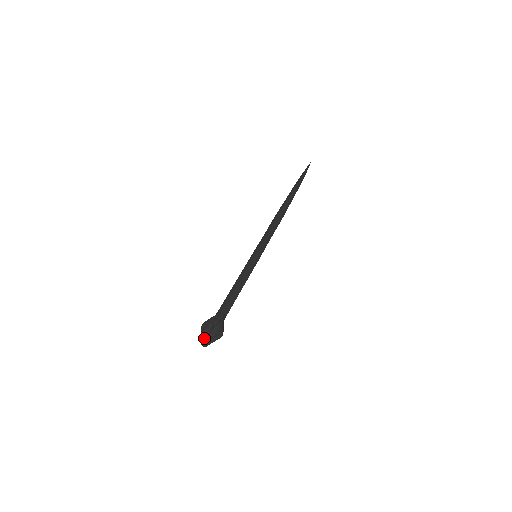
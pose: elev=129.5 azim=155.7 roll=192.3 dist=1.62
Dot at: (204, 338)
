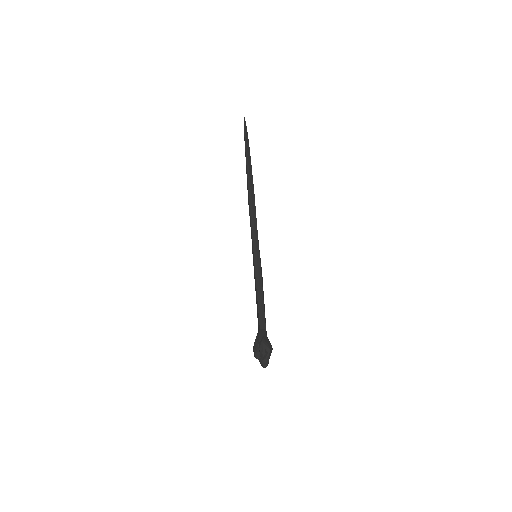
Dot at: (260, 362)
